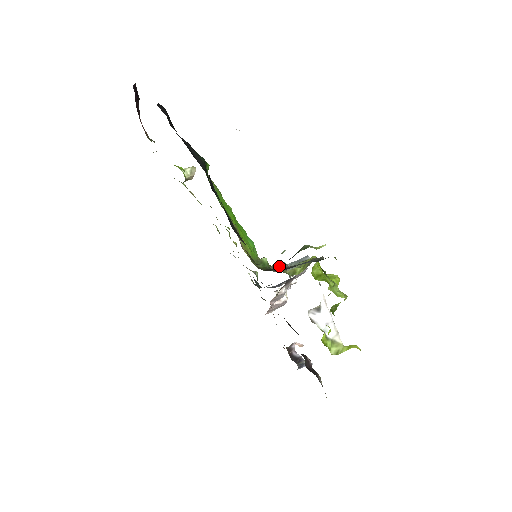
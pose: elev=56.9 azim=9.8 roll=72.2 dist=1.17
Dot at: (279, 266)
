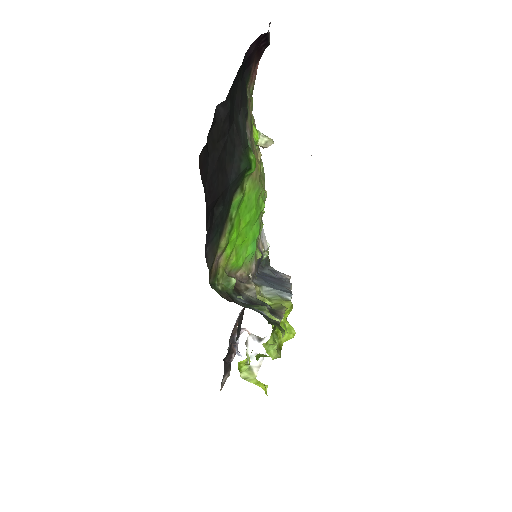
Dot at: (248, 290)
